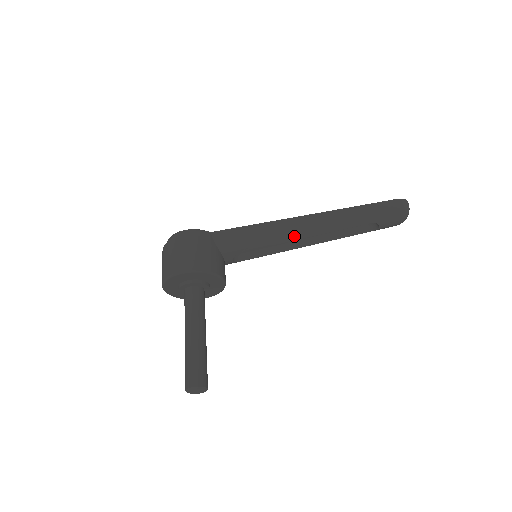
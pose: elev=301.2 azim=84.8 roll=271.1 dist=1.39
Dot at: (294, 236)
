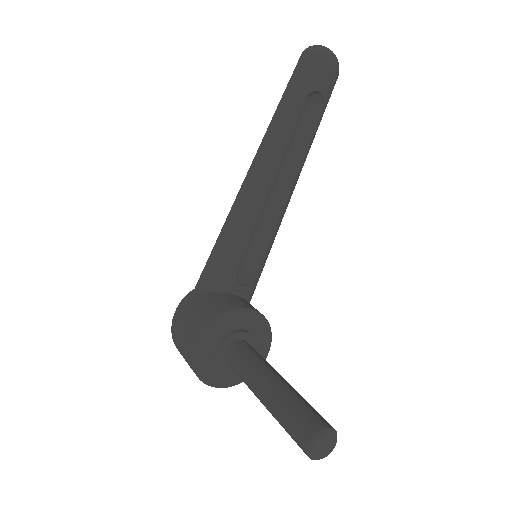
Dot at: (260, 197)
